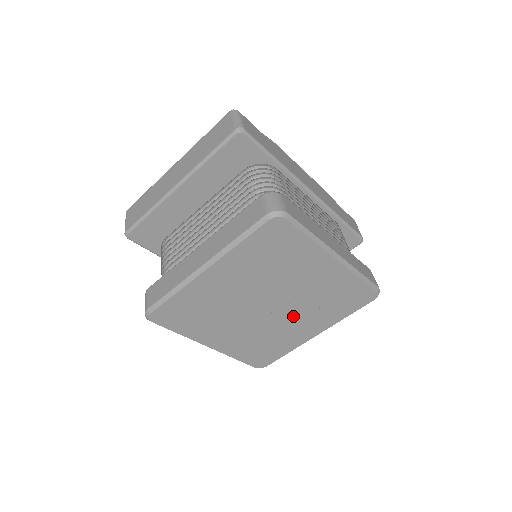
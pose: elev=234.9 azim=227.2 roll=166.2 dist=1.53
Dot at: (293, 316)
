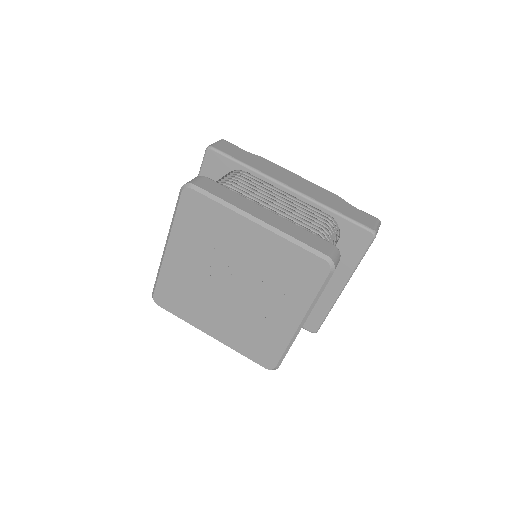
Dot at: (261, 297)
